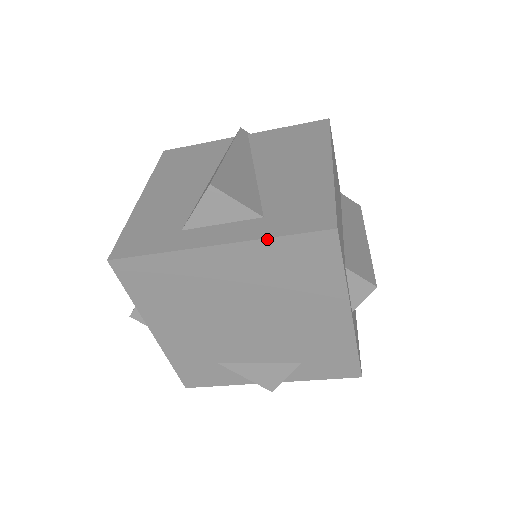
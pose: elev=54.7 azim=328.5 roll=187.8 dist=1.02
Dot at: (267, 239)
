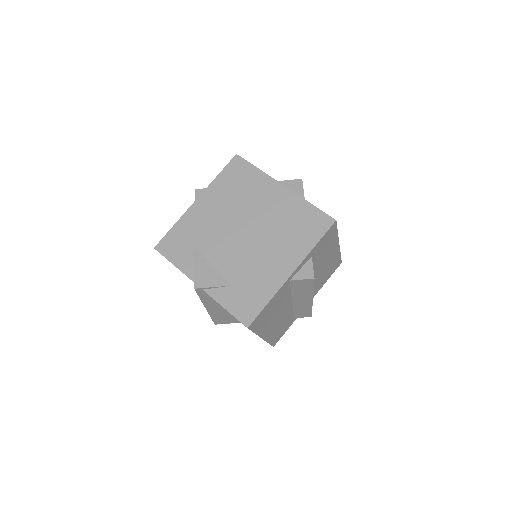
Dot at: (306, 201)
